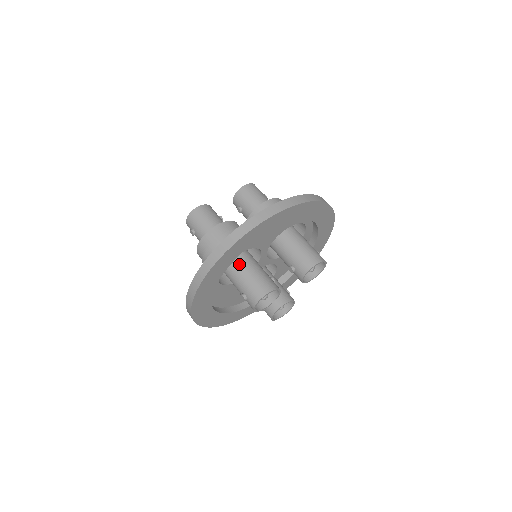
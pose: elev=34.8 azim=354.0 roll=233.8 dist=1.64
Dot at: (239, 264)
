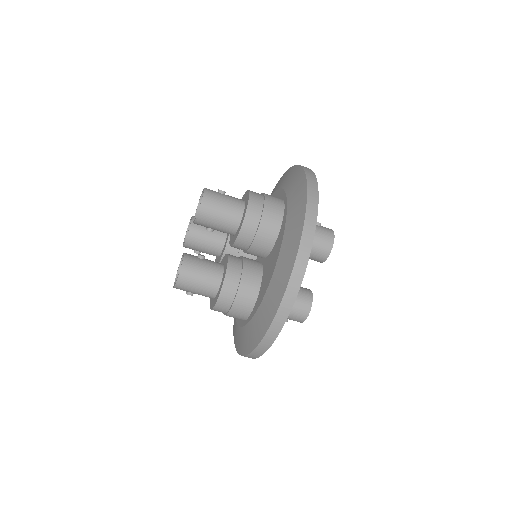
Dot at: occluded
